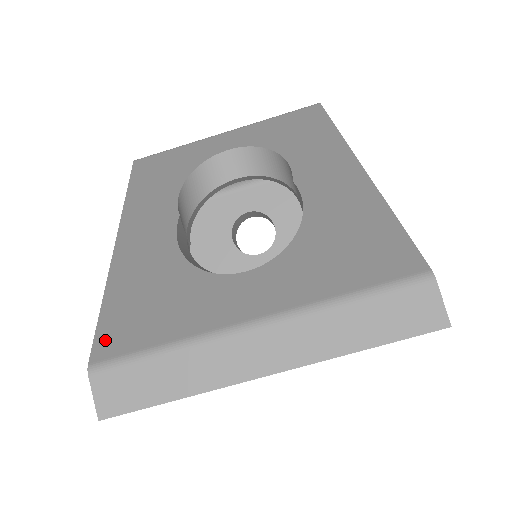
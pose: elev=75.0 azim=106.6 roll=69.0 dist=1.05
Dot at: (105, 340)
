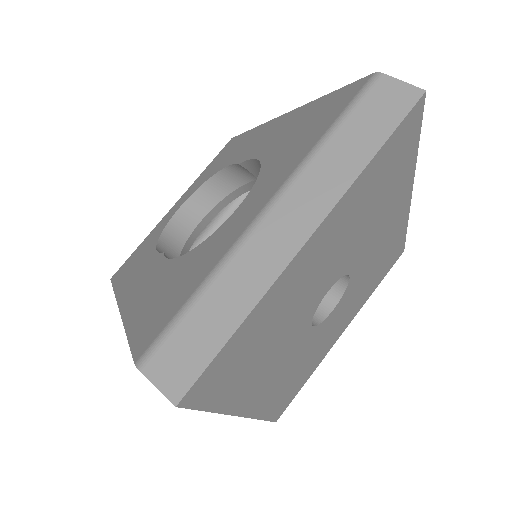
Dot at: (141, 341)
